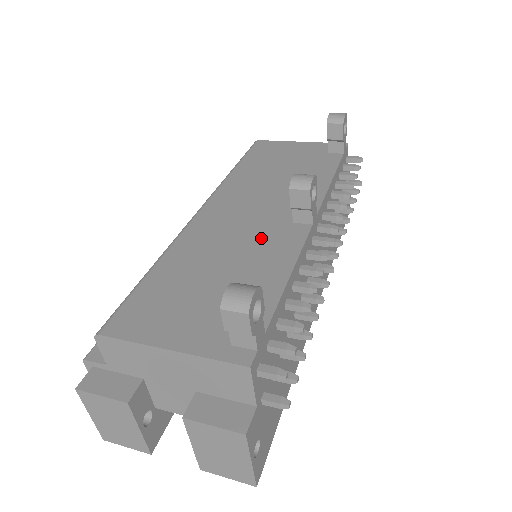
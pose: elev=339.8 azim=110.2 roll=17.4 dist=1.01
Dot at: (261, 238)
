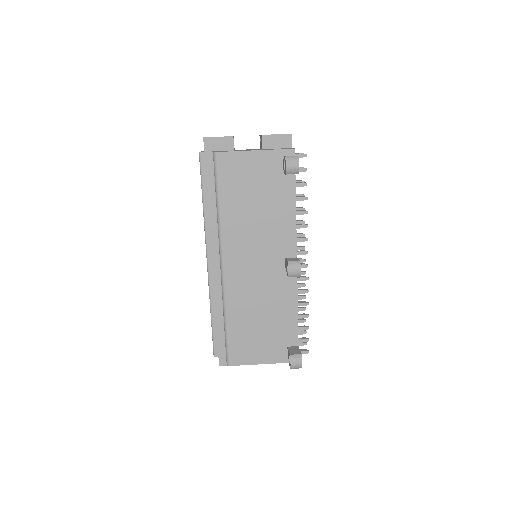
Dot at: (273, 286)
